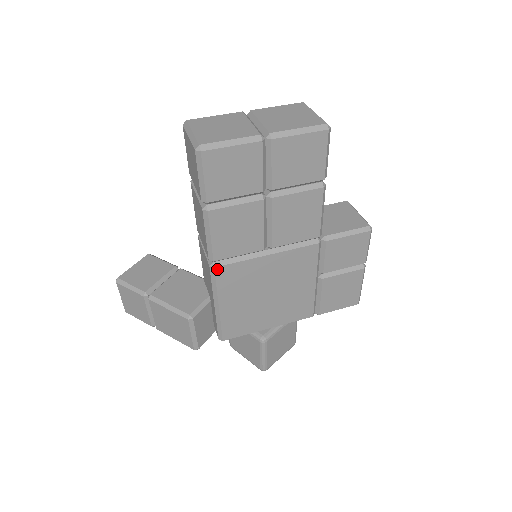
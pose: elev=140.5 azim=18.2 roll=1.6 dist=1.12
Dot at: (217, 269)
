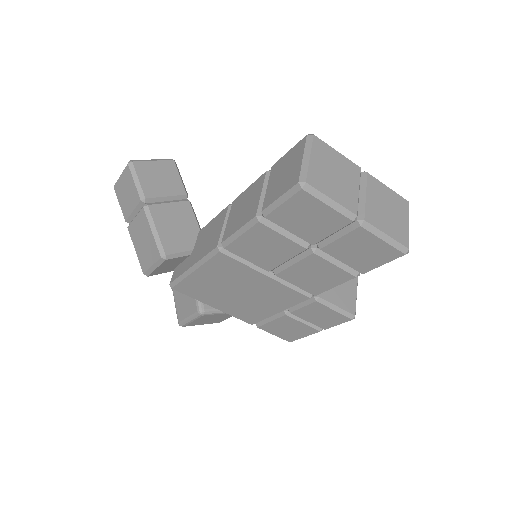
Dot at: (221, 254)
